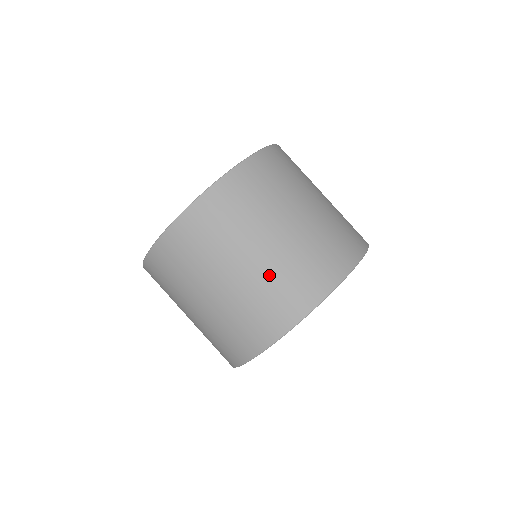
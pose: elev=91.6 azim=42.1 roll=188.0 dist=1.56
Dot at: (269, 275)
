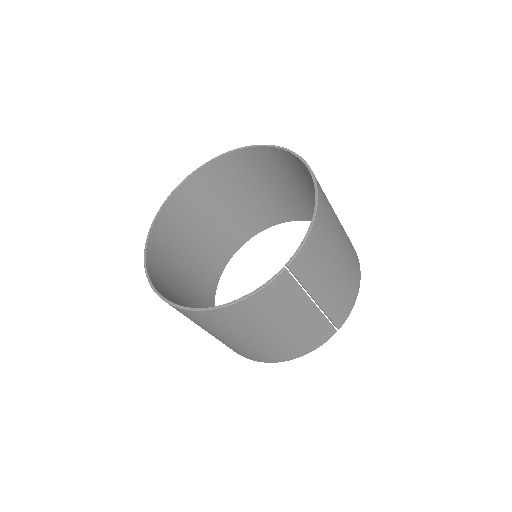
Dot at: occluded
